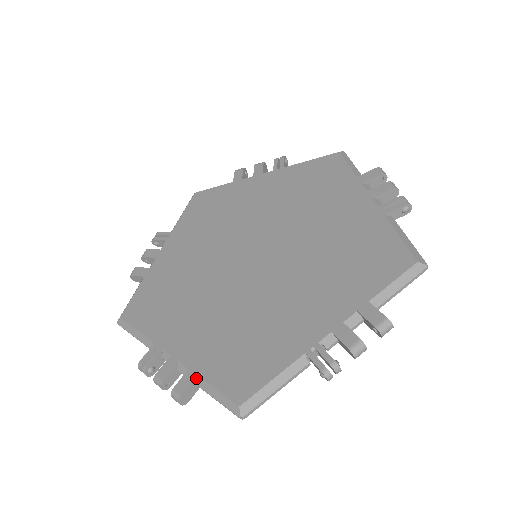
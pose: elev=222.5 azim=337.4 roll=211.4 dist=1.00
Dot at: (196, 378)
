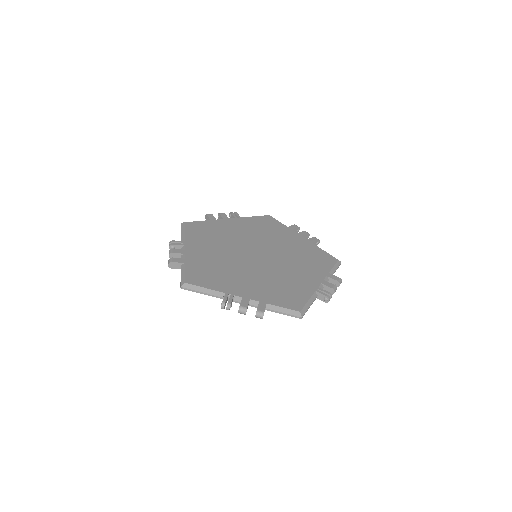
Dot at: (266, 305)
